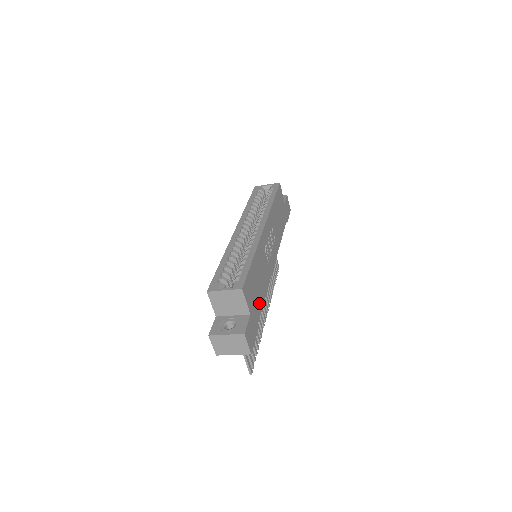
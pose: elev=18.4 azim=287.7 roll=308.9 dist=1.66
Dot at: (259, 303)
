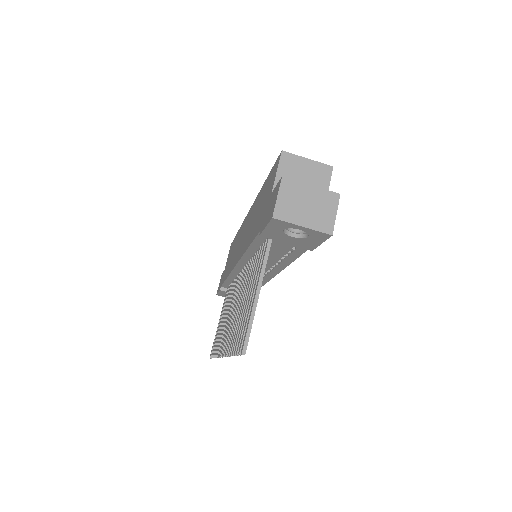
Dot at: occluded
